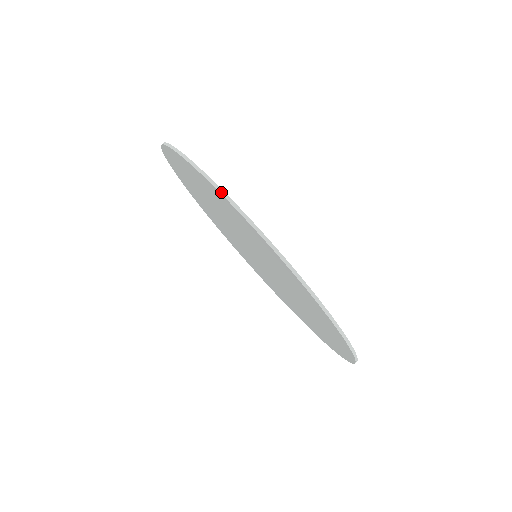
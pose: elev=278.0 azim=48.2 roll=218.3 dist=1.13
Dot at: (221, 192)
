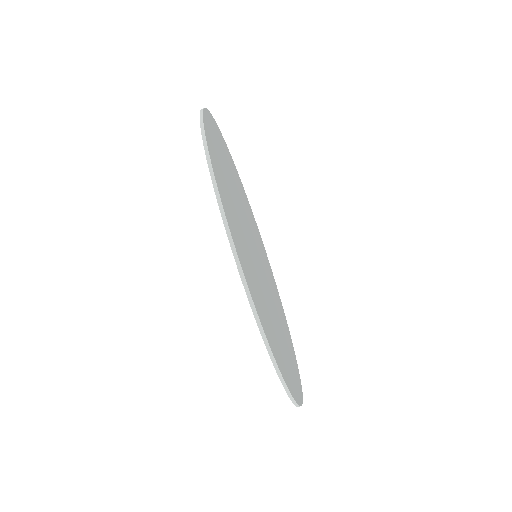
Dot at: (201, 114)
